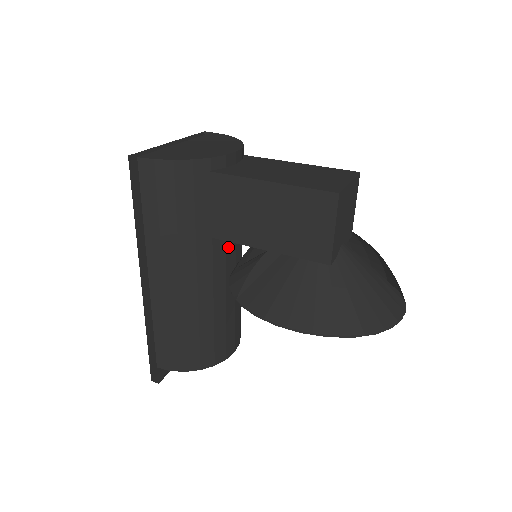
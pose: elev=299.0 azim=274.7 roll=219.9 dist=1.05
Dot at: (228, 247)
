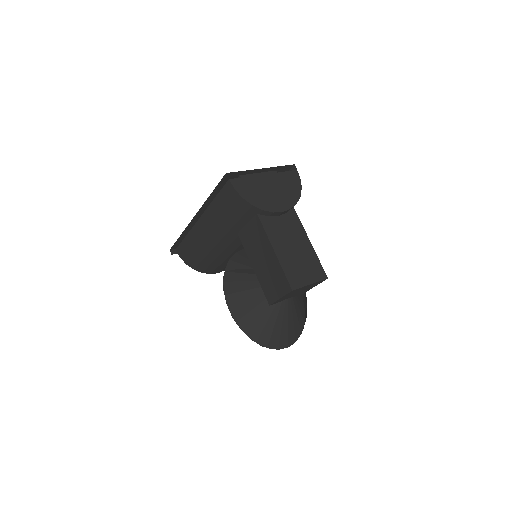
Dot at: occluded
